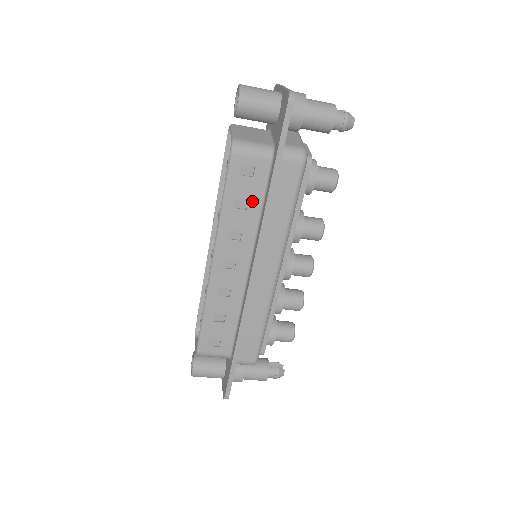
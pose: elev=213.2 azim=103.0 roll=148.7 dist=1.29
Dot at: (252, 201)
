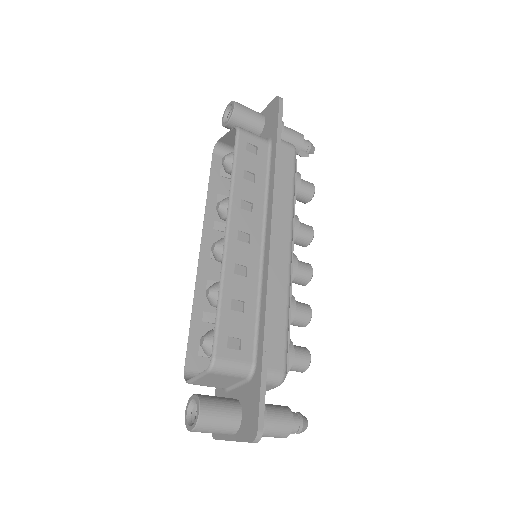
Dot at: (258, 176)
